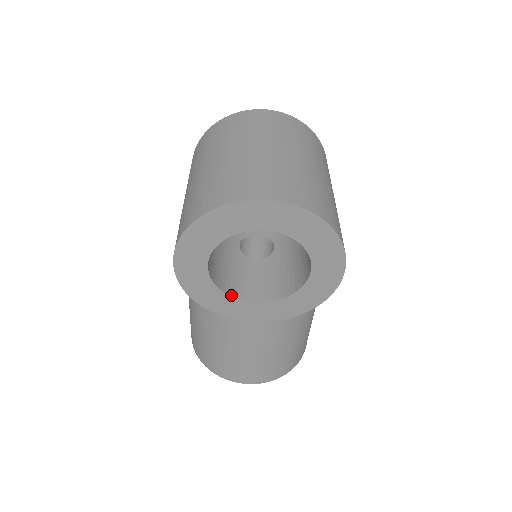
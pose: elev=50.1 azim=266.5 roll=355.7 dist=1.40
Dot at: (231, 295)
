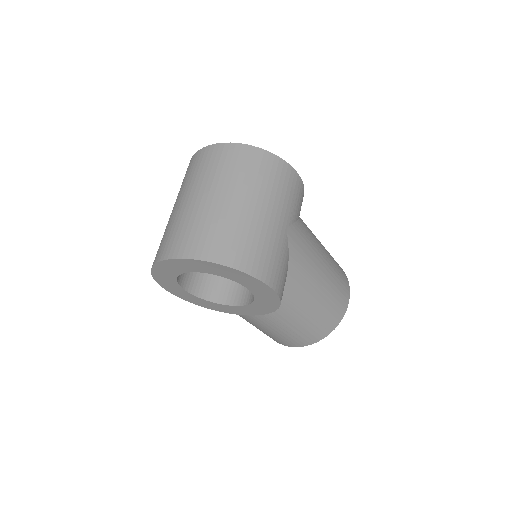
Dot at: (218, 302)
